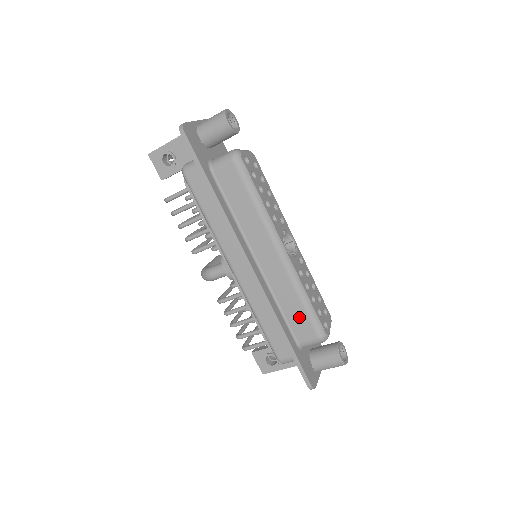
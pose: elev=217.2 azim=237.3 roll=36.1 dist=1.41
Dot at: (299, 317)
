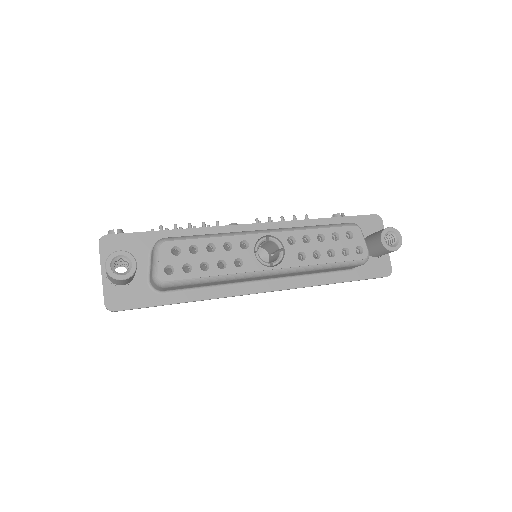
Dot at: occluded
